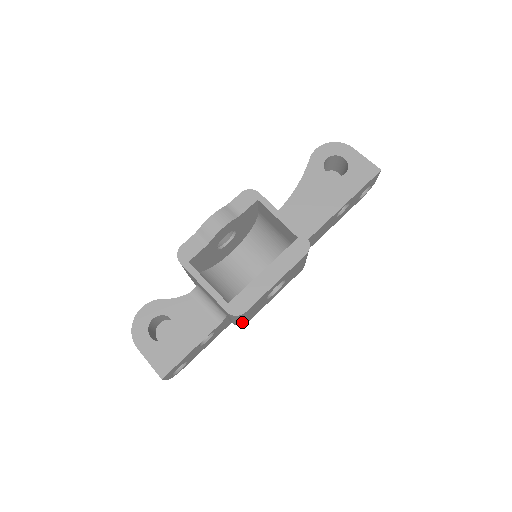
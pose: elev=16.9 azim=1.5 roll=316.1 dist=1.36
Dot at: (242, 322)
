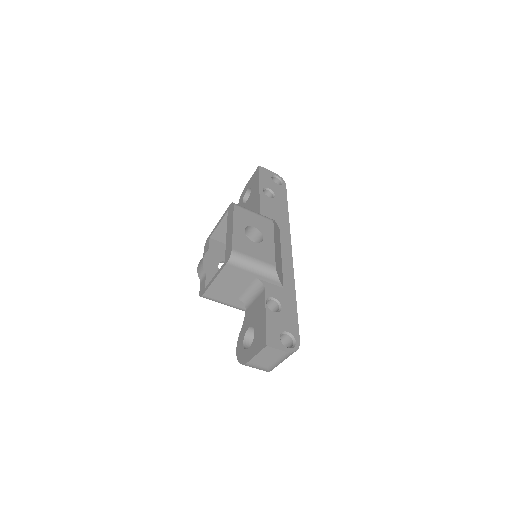
Dot at: (264, 267)
